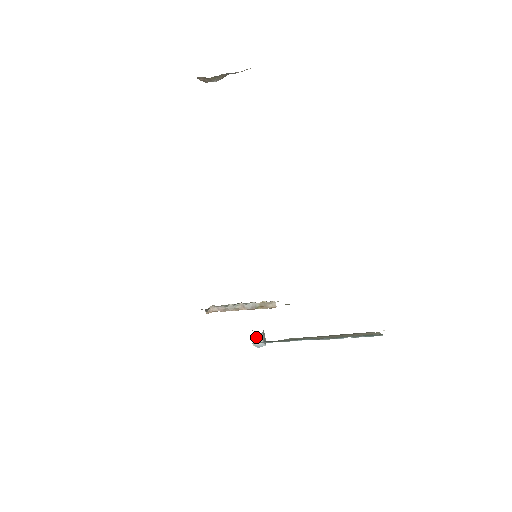
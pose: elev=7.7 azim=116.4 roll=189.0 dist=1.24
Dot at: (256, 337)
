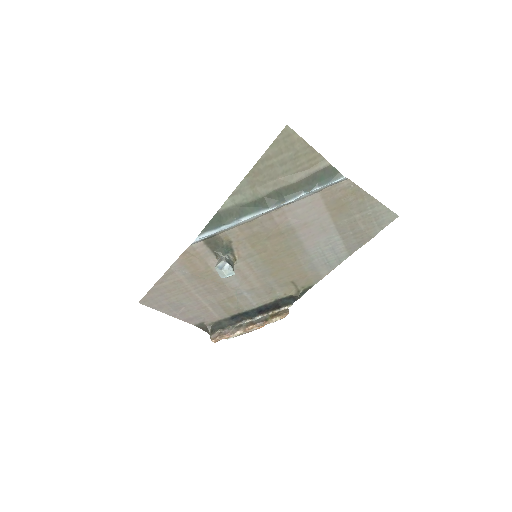
Dot at: (219, 260)
